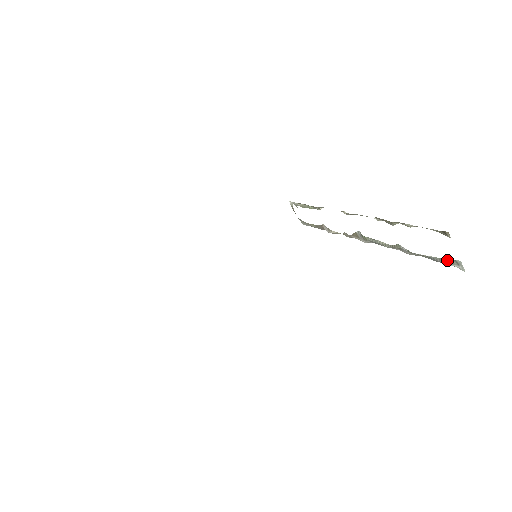
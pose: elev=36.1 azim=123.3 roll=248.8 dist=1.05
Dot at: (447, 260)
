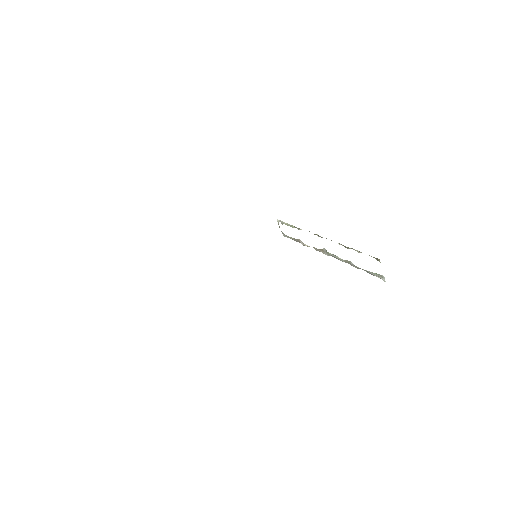
Dot at: (377, 274)
